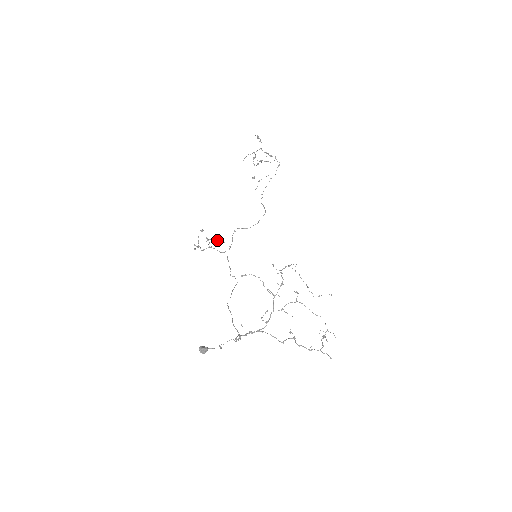
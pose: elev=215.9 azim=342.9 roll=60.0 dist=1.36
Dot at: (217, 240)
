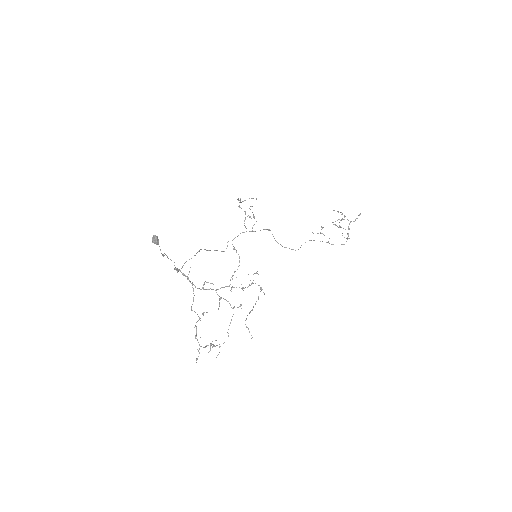
Dot at: (253, 217)
